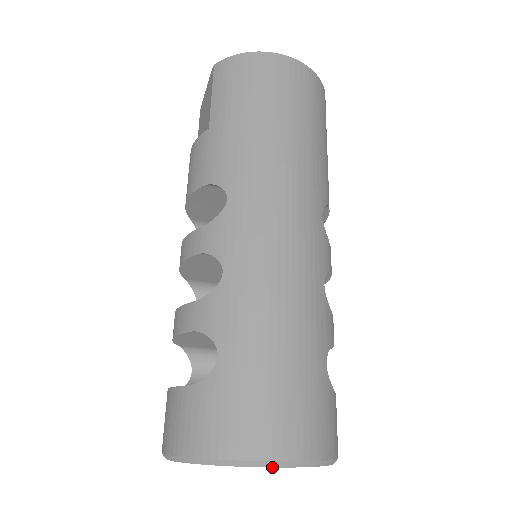
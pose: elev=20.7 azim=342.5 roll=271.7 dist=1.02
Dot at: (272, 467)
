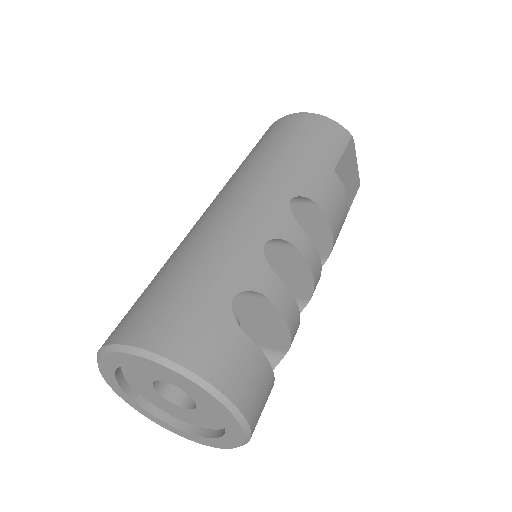
Dot at: (128, 353)
